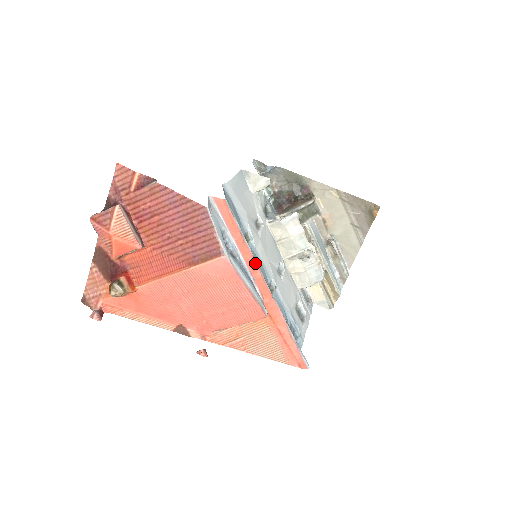
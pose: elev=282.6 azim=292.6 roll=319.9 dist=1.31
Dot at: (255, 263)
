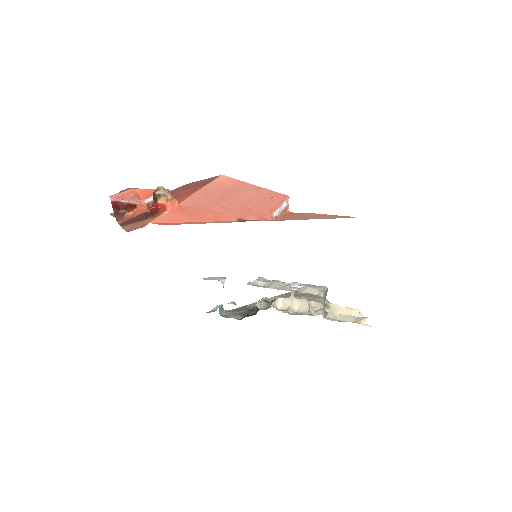
Dot at: occluded
